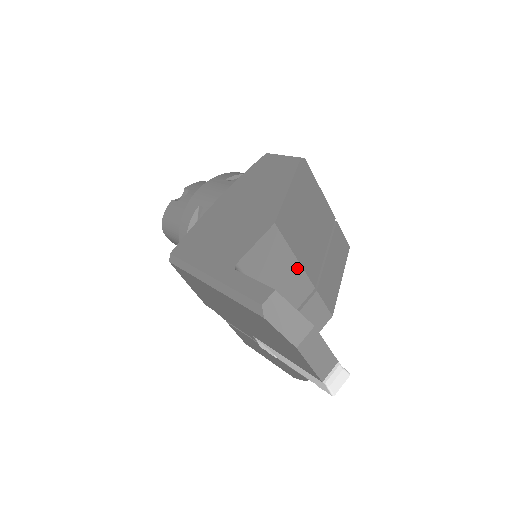
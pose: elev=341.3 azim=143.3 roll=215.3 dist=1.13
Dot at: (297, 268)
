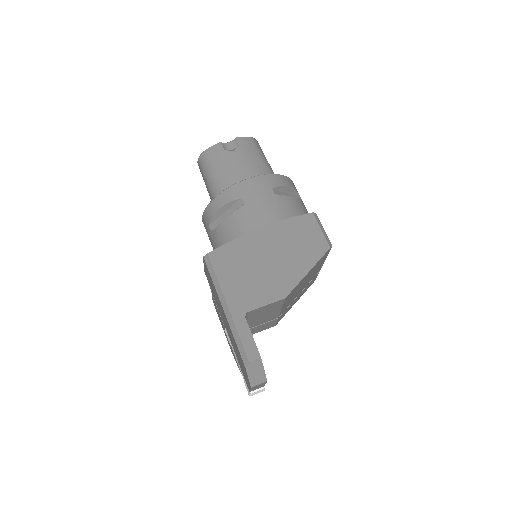
Dot at: (278, 312)
